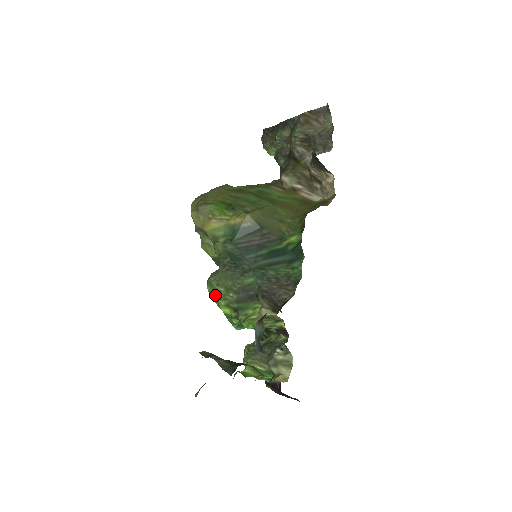
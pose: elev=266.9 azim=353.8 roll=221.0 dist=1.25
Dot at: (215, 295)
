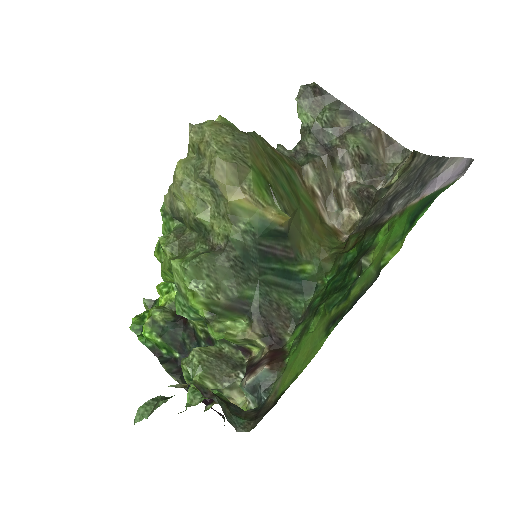
Dot at: (196, 284)
